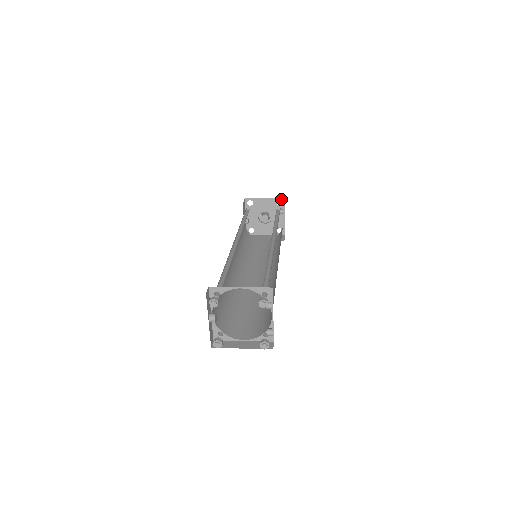
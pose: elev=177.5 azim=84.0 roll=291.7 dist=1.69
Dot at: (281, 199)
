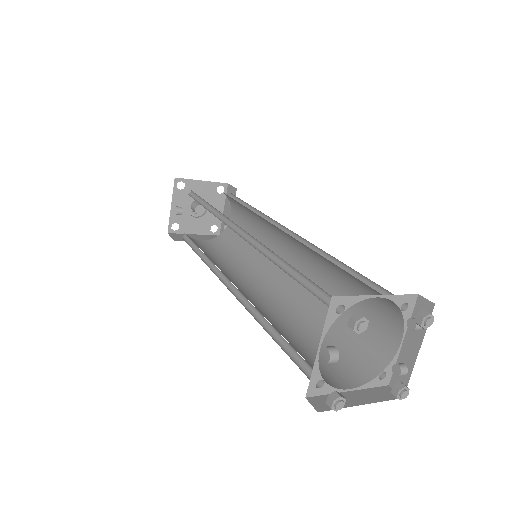
Dot at: (223, 184)
